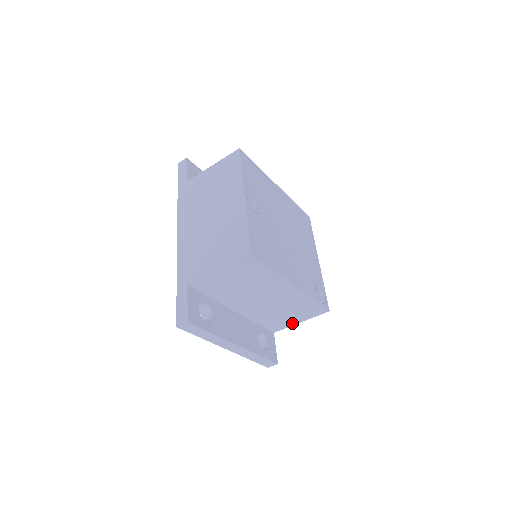
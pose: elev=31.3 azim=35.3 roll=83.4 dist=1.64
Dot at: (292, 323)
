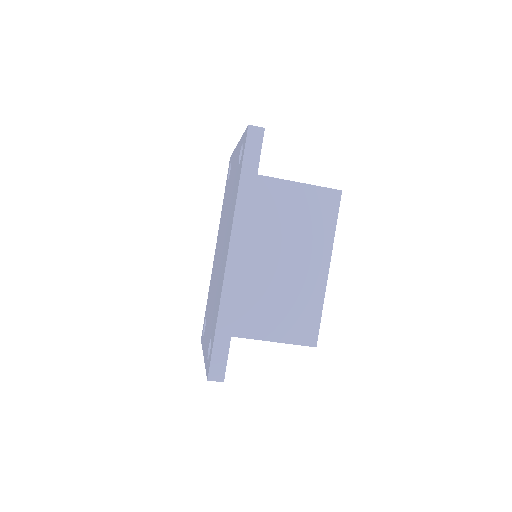
Dot at: occluded
